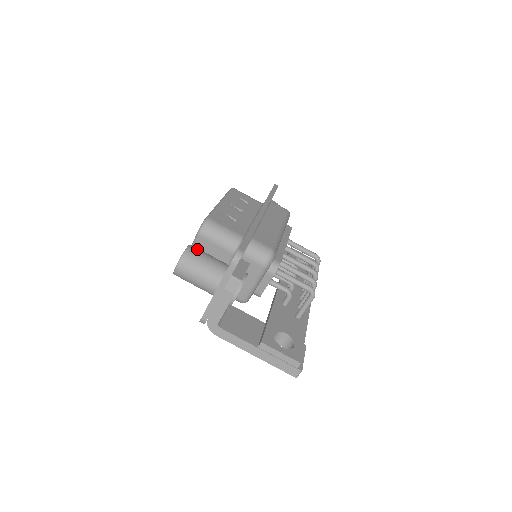
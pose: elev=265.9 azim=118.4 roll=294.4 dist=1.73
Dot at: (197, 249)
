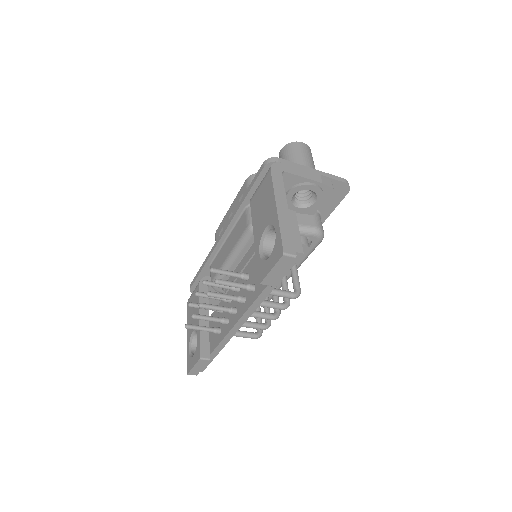
Dot at: occluded
